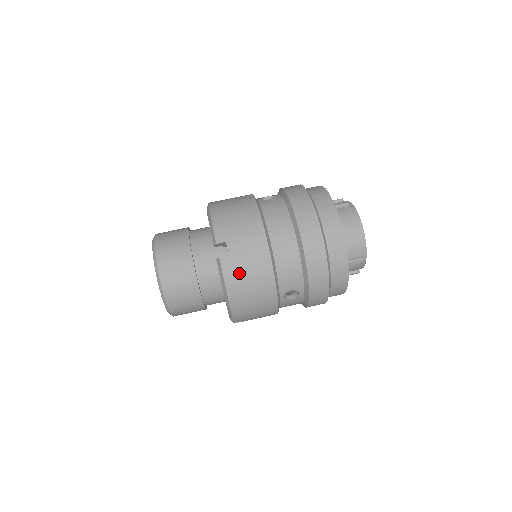
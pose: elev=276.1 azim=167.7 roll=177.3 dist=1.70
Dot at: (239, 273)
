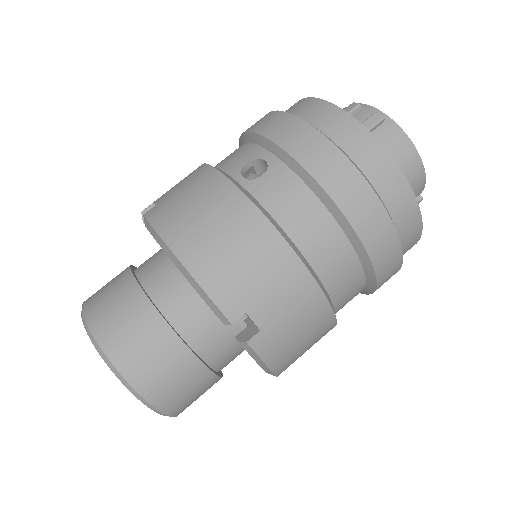
Dot at: (285, 343)
